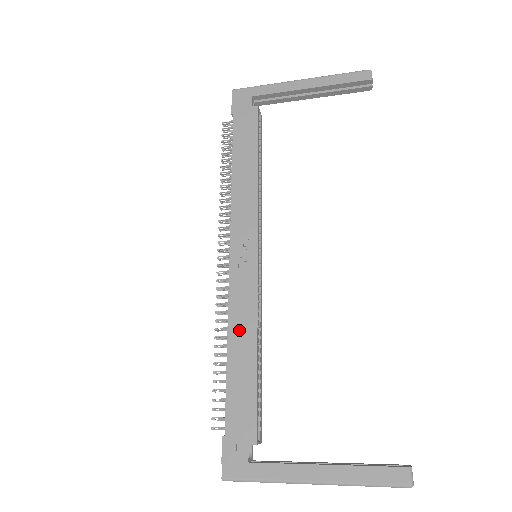
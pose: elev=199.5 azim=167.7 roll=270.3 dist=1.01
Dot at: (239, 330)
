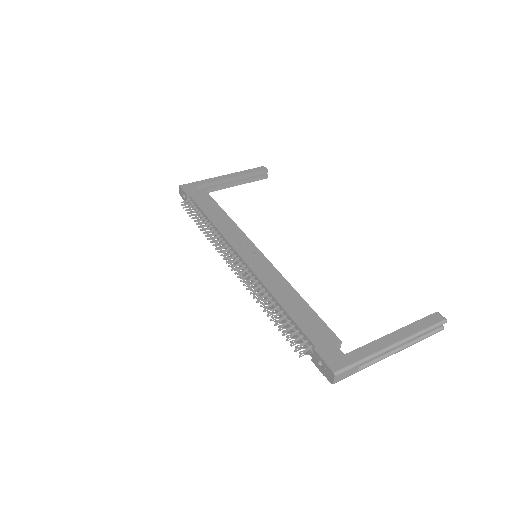
Dot at: (278, 289)
